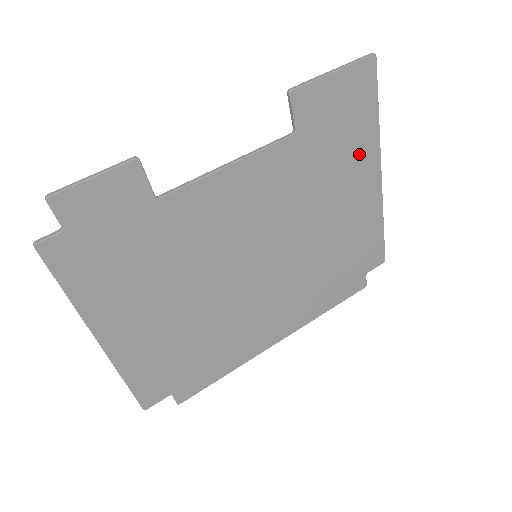
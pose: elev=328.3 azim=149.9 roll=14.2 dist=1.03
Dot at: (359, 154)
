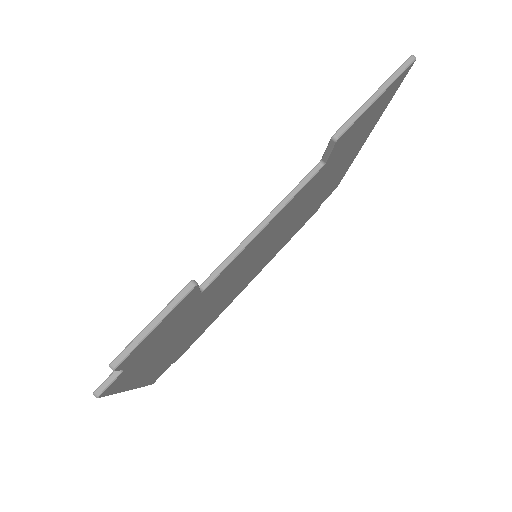
Dot at: (360, 140)
